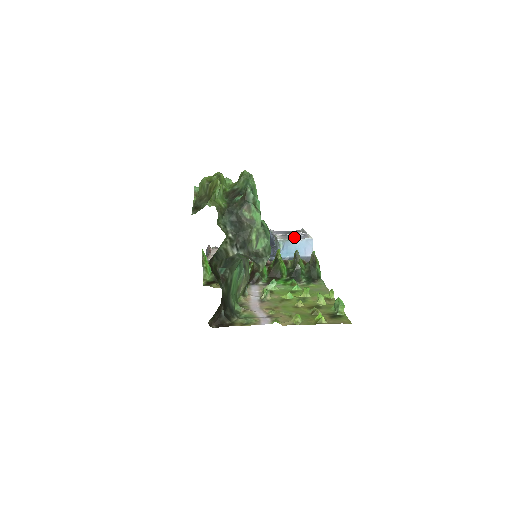
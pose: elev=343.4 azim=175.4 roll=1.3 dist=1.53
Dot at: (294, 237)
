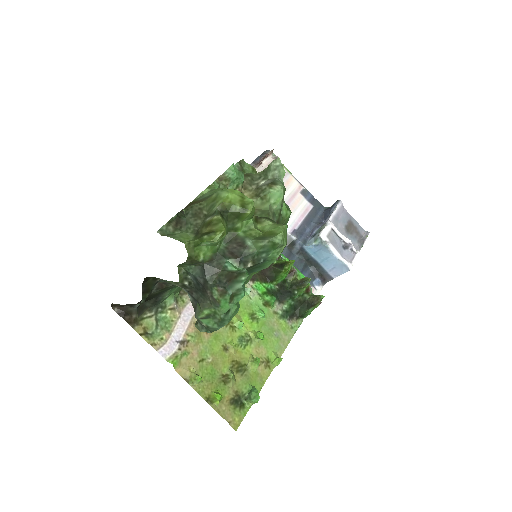
Dot at: (339, 246)
